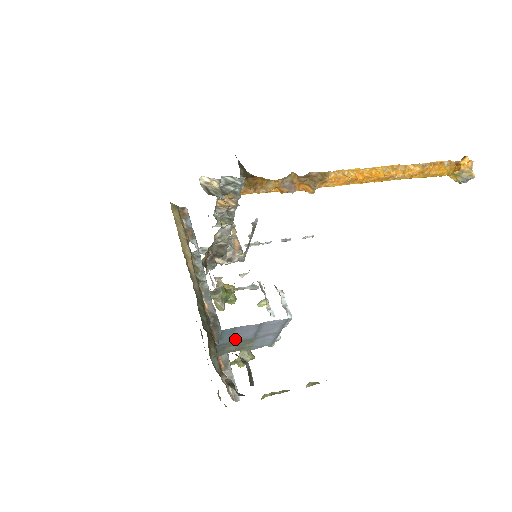
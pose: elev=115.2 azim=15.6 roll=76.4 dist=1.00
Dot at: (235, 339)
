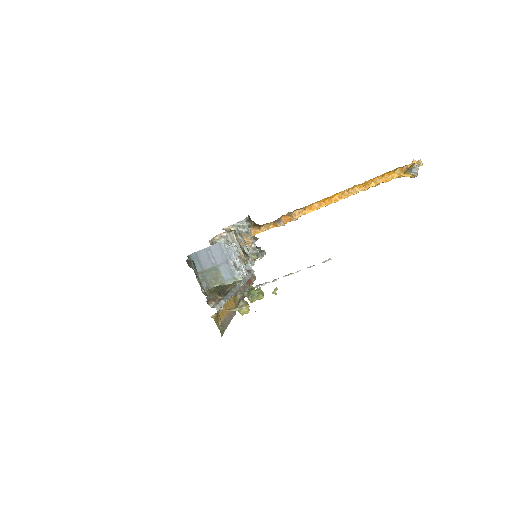
Dot at: (205, 267)
